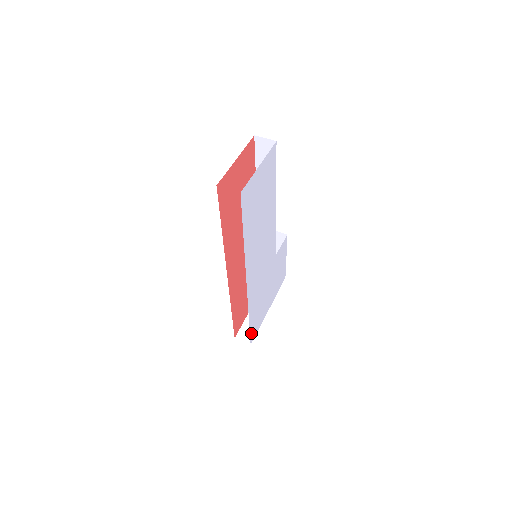
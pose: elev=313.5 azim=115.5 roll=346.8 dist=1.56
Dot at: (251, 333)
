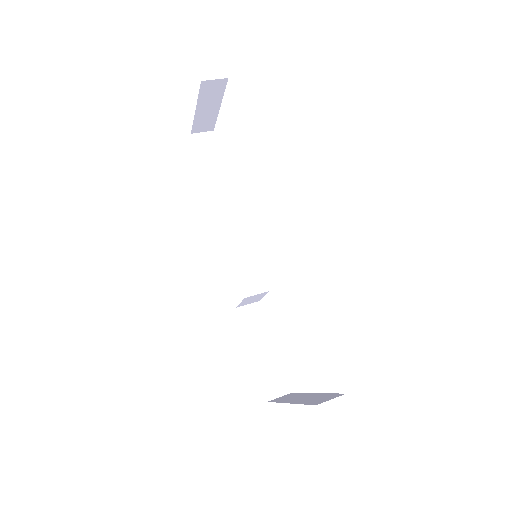
Dot at: occluded
